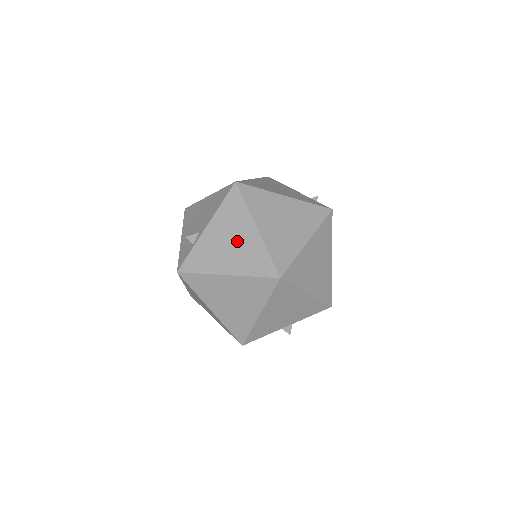
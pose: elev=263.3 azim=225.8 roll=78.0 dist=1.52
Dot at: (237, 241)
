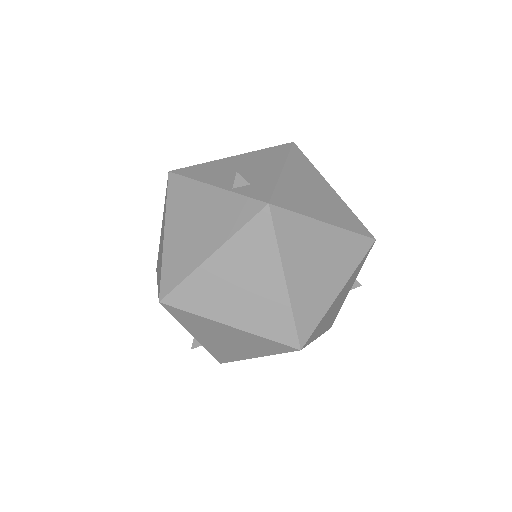
Dot at: (229, 338)
